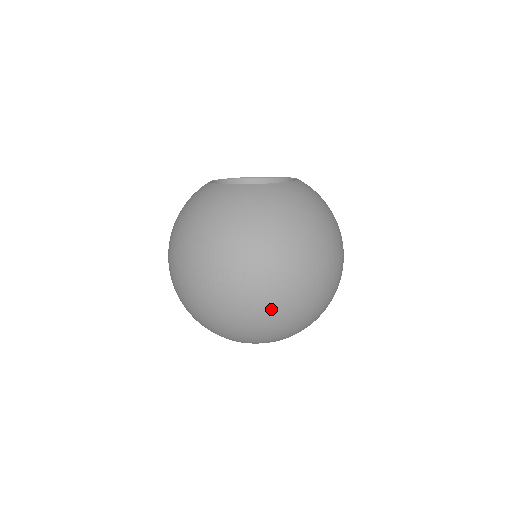
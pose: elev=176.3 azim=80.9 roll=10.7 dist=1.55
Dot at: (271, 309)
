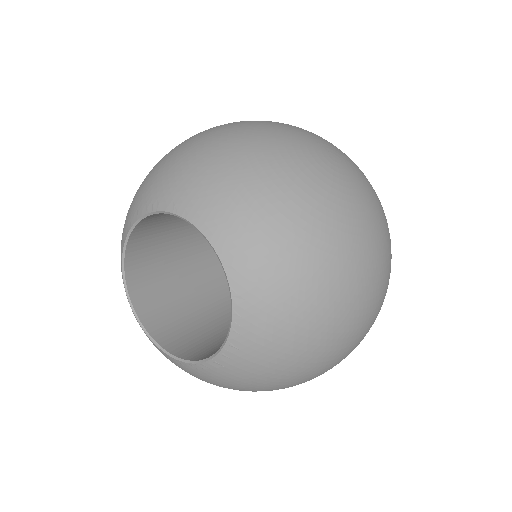
Dot at: occluded
